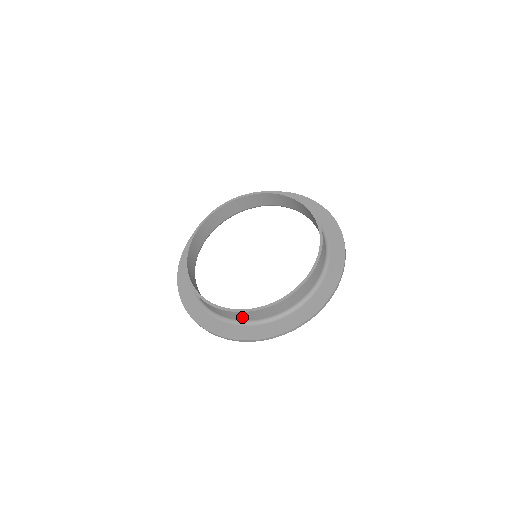
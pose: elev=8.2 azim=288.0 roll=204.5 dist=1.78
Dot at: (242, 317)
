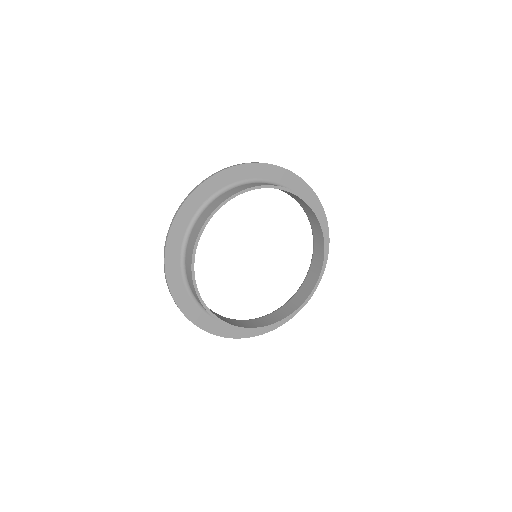
Dot at: occluded
